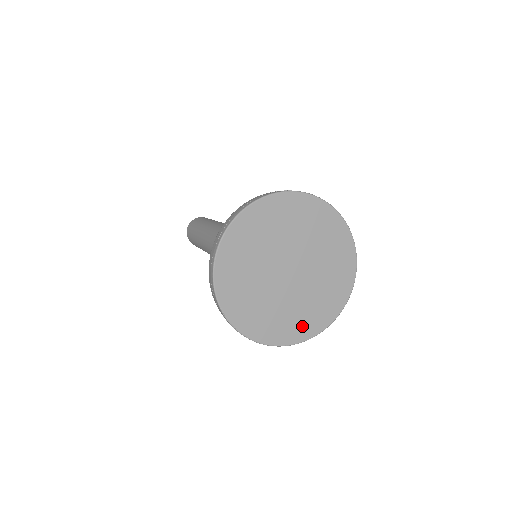
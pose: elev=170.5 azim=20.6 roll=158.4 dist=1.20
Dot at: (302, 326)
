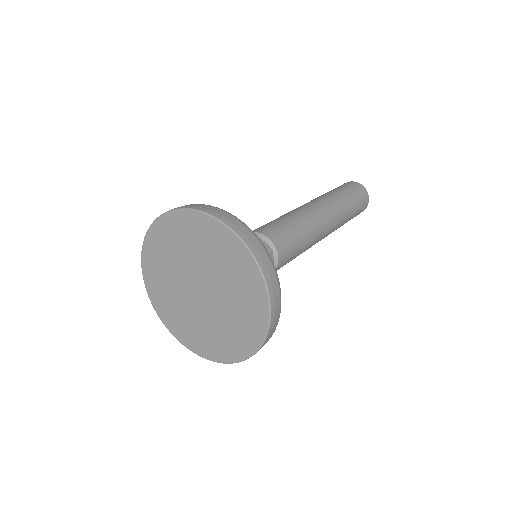
Dot at: (249, 330)
